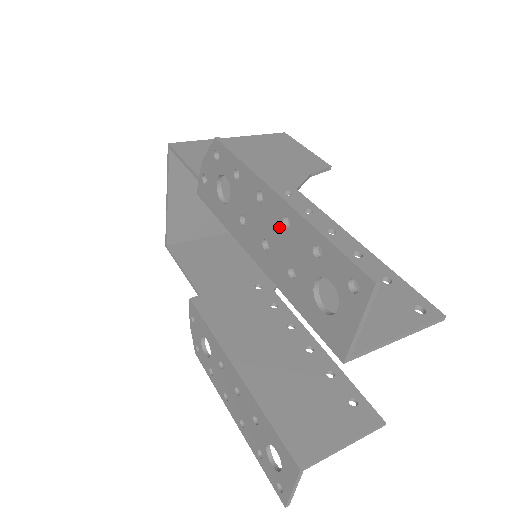
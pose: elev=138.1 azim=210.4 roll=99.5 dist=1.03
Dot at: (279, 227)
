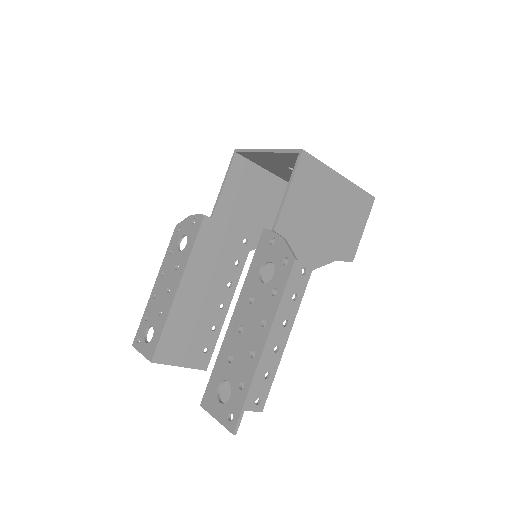
Dot at: (250, 346)
